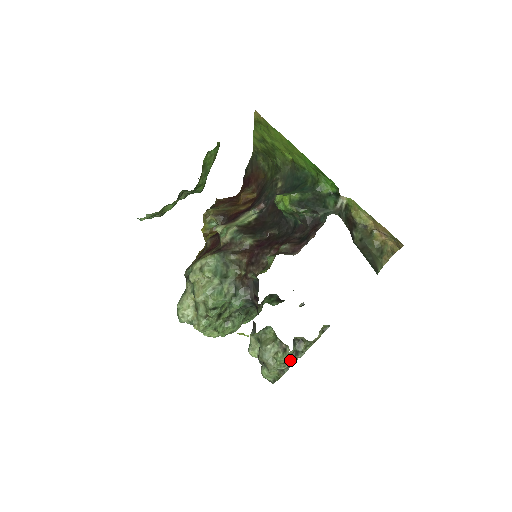
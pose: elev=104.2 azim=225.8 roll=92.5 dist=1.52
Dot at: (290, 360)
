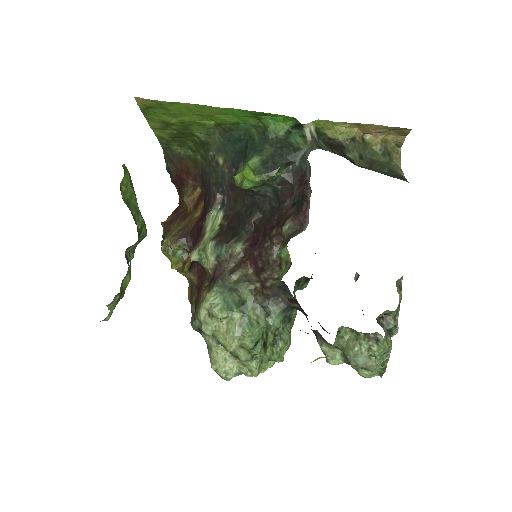
Dot at: (389, 345)
